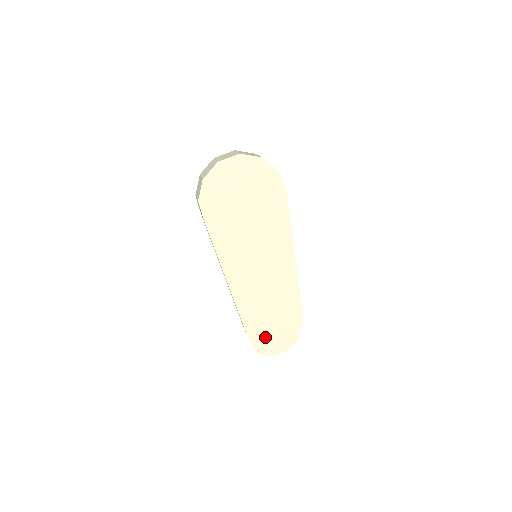
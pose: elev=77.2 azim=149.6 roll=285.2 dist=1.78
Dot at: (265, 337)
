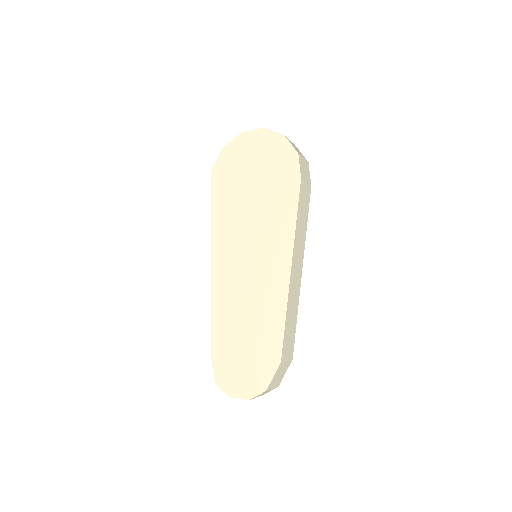
Dot at: (229, 363)
